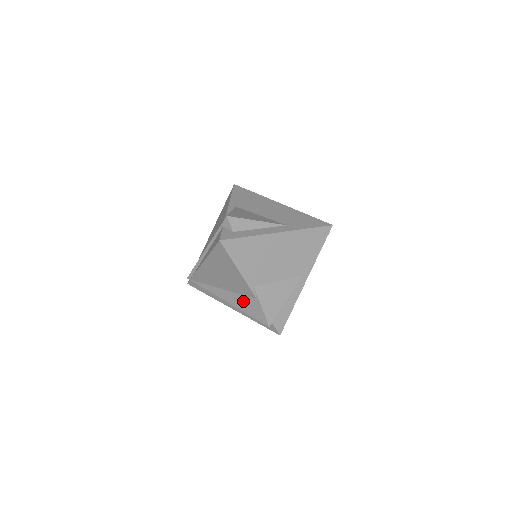
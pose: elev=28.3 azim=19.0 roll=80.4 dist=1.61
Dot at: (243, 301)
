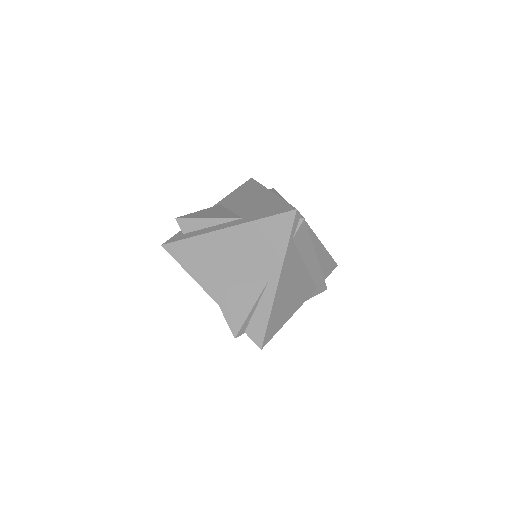
Dot at: occluded
